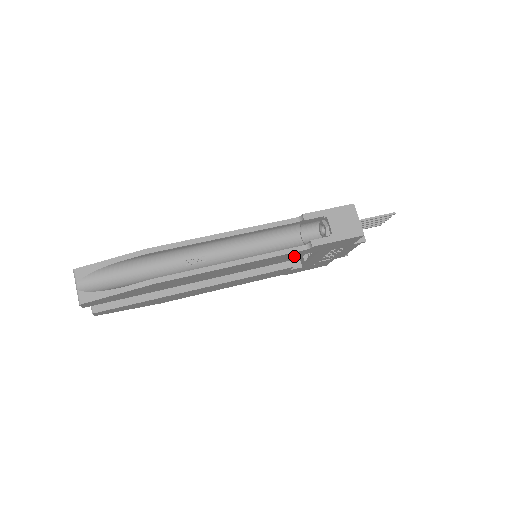
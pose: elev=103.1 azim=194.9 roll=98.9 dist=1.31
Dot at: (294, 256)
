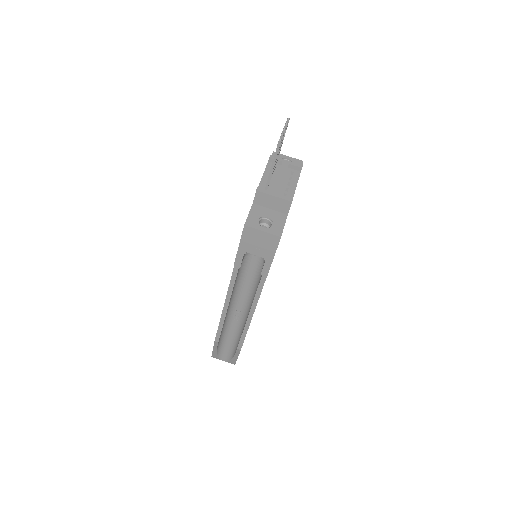
Dot at: occluded
